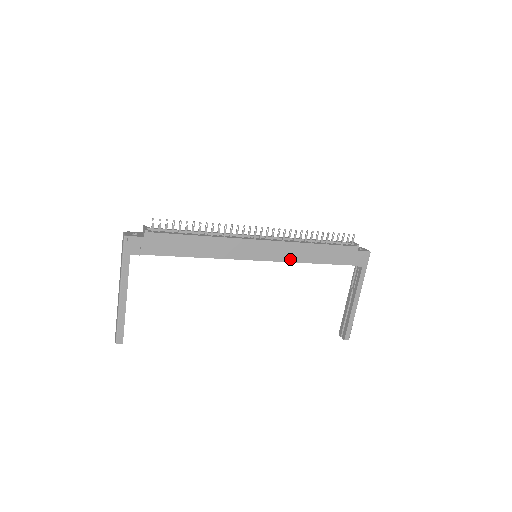
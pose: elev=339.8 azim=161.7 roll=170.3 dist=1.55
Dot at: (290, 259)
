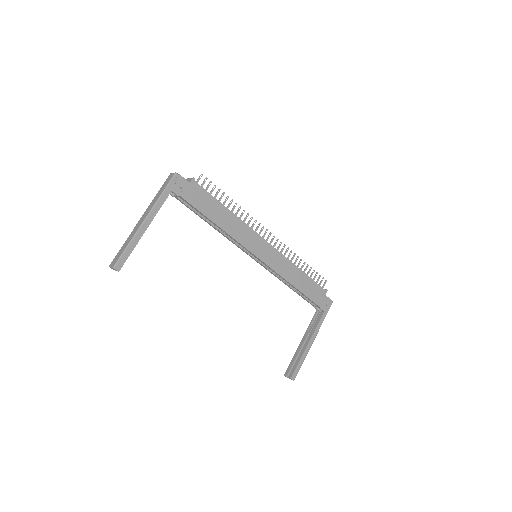
Dot at: (280, 272)
